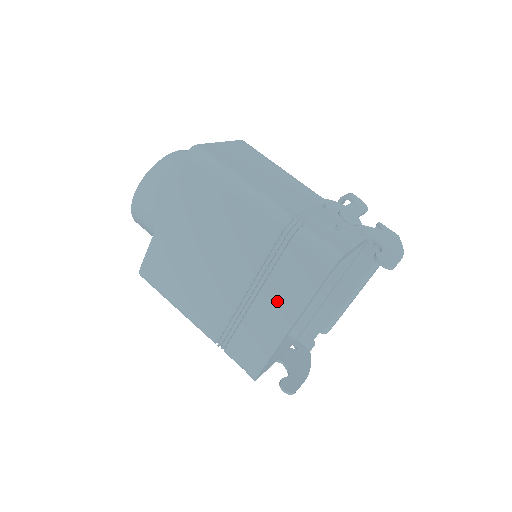
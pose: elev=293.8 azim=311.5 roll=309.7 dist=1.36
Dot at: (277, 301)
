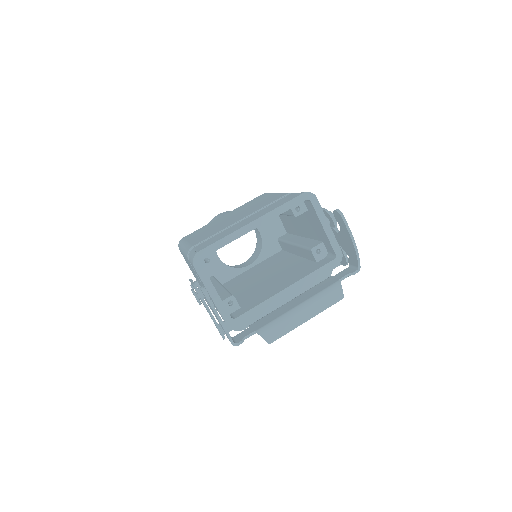
Dot at: (257, 215)
